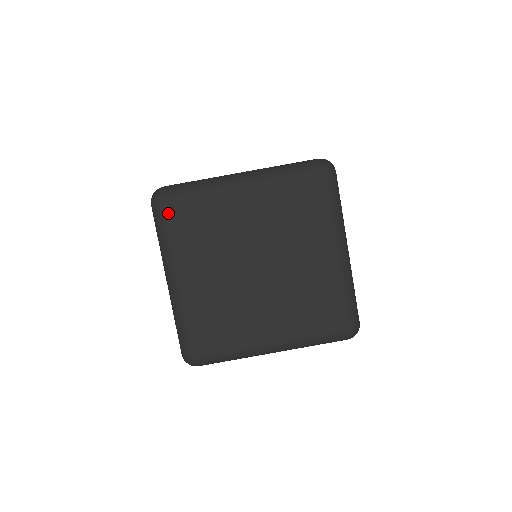
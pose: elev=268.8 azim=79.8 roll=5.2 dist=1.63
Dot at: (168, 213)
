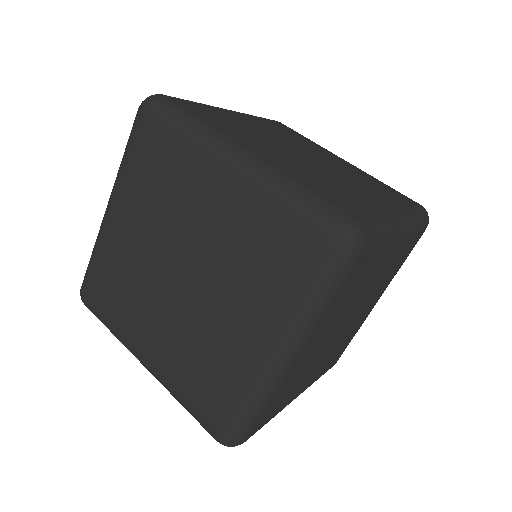
Dot at: (276, 122)
